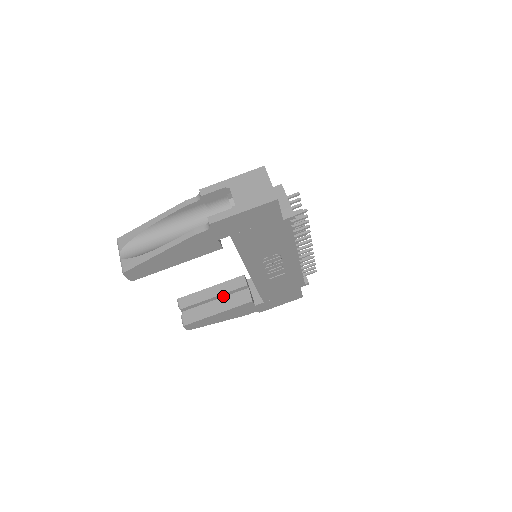
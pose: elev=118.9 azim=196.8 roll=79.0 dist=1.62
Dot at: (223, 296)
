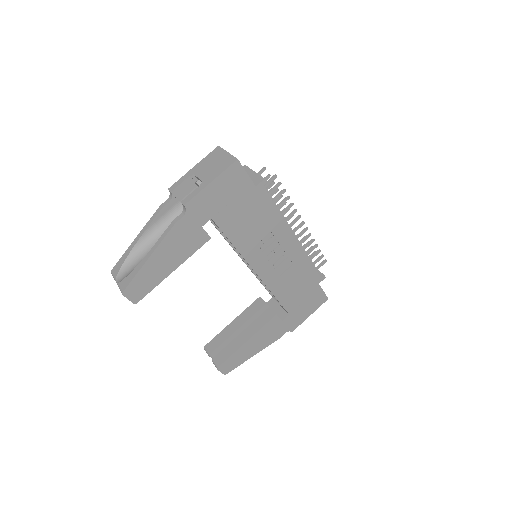
Dot at: (247, 325)
